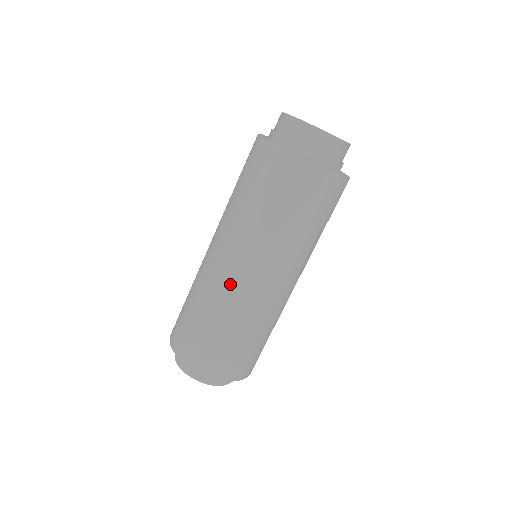
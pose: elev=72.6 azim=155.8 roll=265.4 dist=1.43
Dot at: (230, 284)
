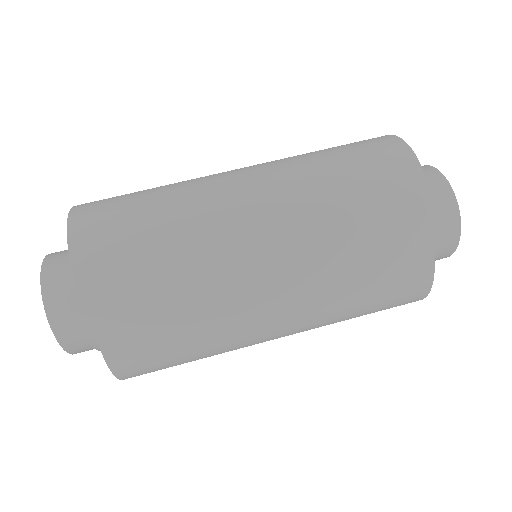
Dot at: occluded
